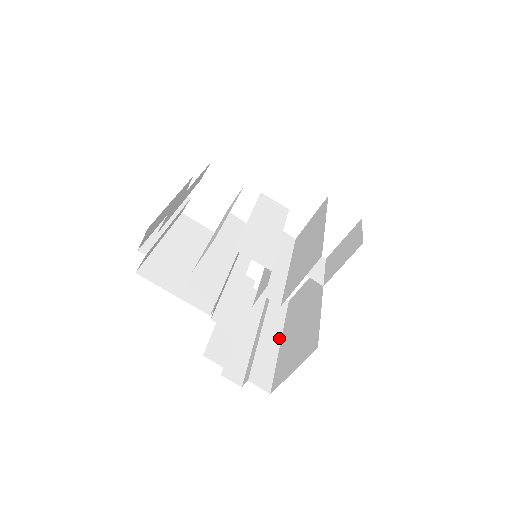
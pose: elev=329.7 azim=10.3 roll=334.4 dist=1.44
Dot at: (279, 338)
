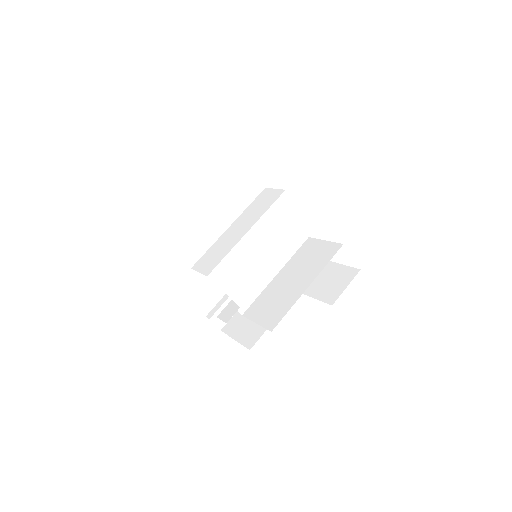
Dot at: occluded
